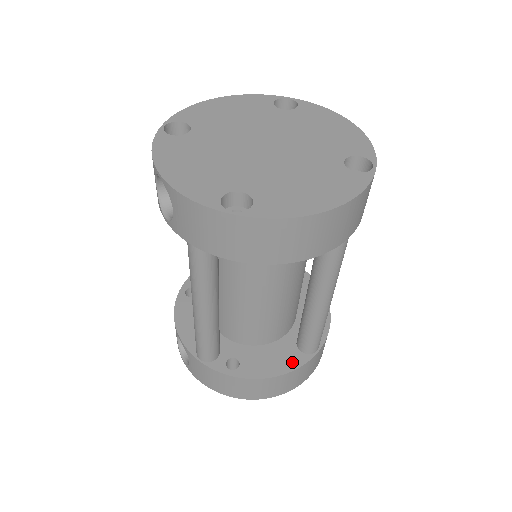
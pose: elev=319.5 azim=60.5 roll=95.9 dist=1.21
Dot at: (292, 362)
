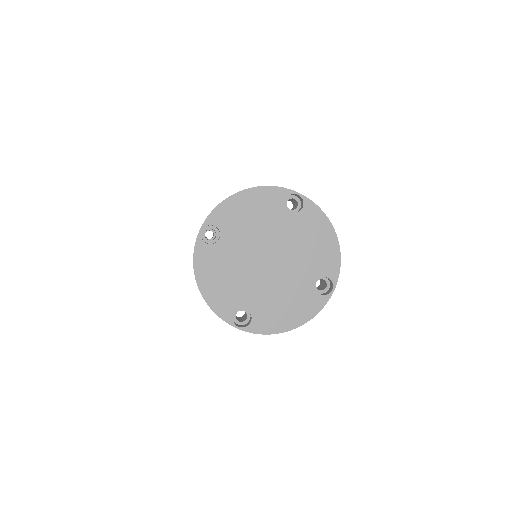
Dot at: occluded
